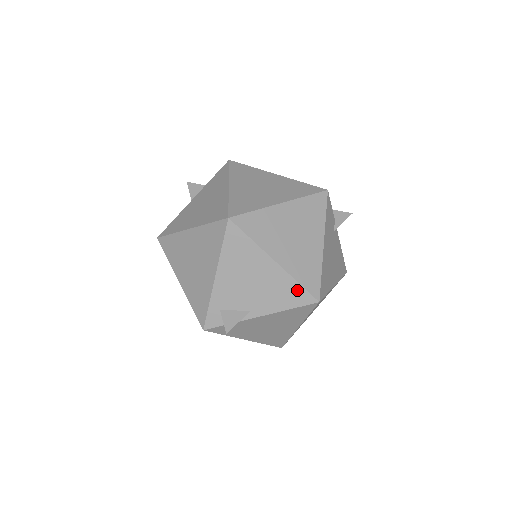
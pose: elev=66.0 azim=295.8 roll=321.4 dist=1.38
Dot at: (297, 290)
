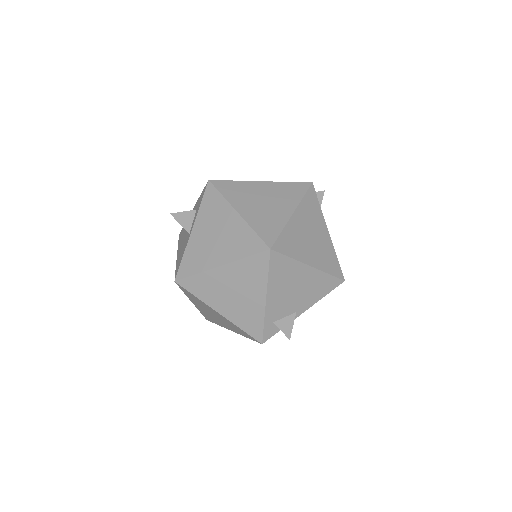
Dot at: (329, 280)
